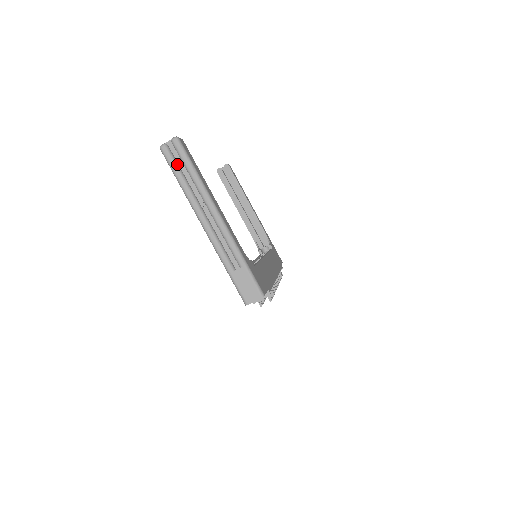
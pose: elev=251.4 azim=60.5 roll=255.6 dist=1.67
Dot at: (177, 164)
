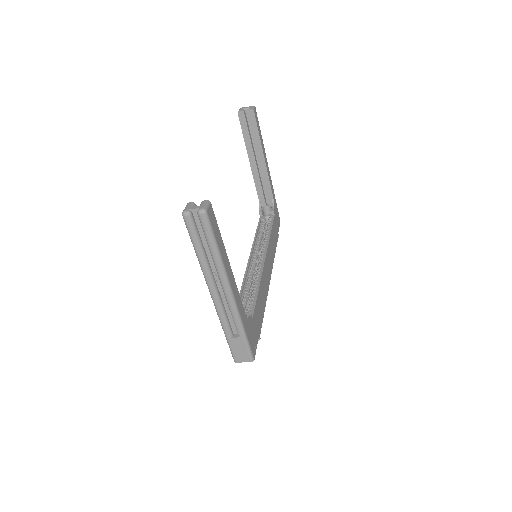
Dot at: (198, 235)
